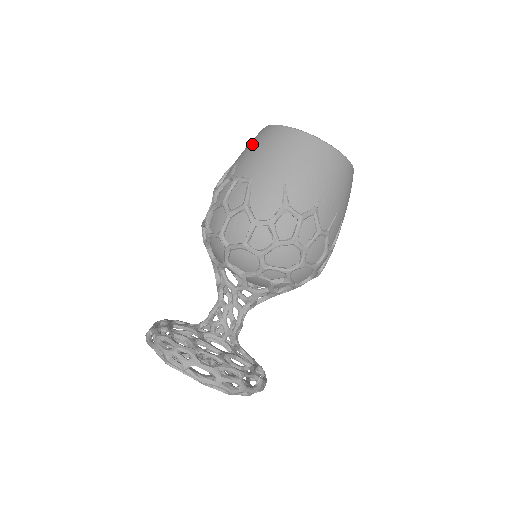
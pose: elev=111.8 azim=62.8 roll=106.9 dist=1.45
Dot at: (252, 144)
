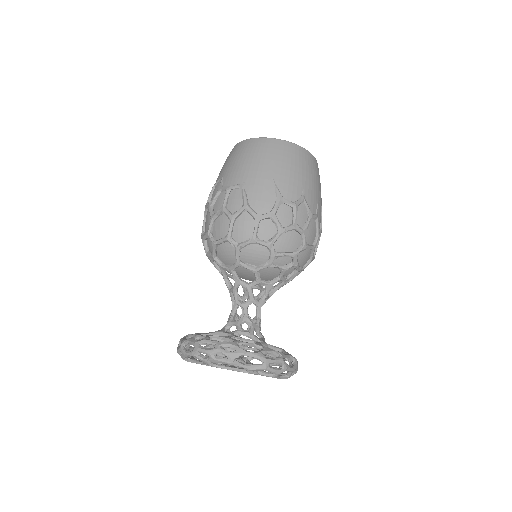
Dot at: (231, 159)
